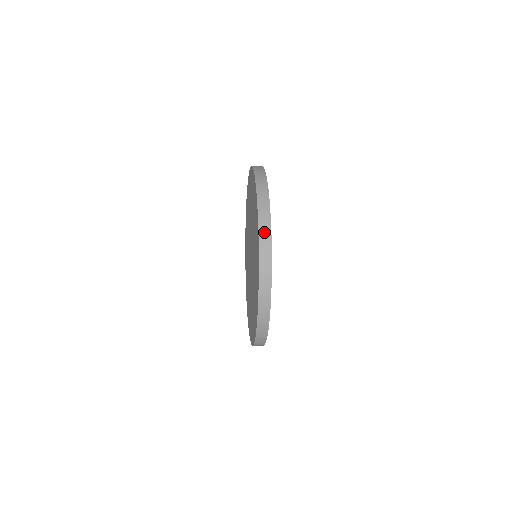
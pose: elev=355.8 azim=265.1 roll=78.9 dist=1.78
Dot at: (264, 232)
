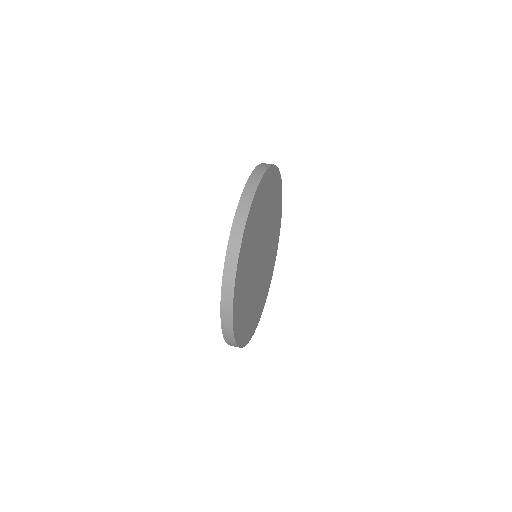
Dot at: (227, 283)
